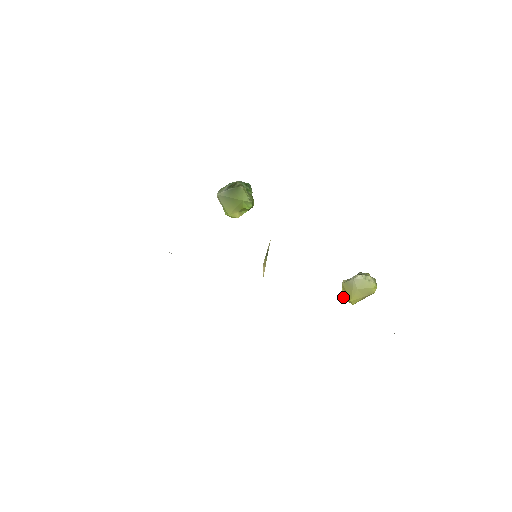
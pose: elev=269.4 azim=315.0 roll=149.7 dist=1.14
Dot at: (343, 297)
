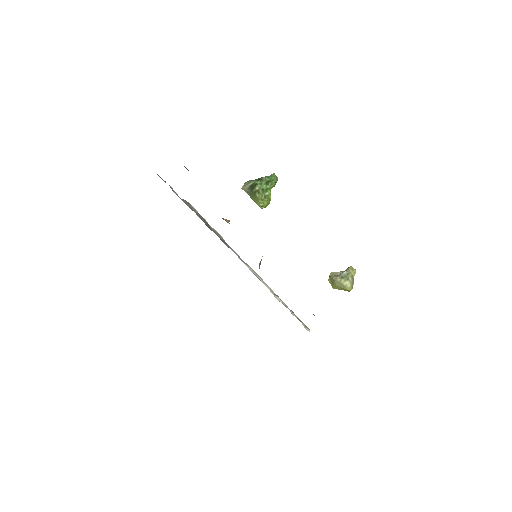
Dot at: (329, 282)
